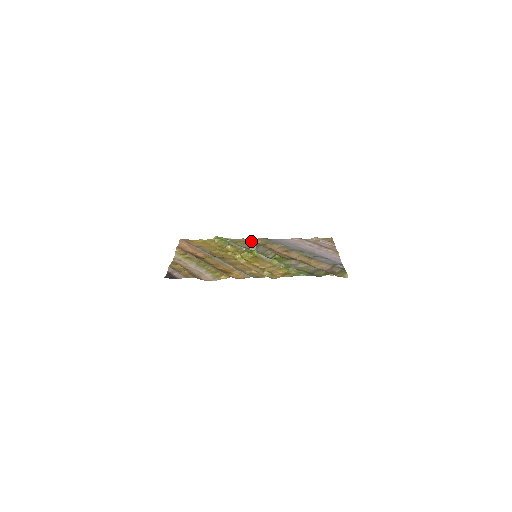
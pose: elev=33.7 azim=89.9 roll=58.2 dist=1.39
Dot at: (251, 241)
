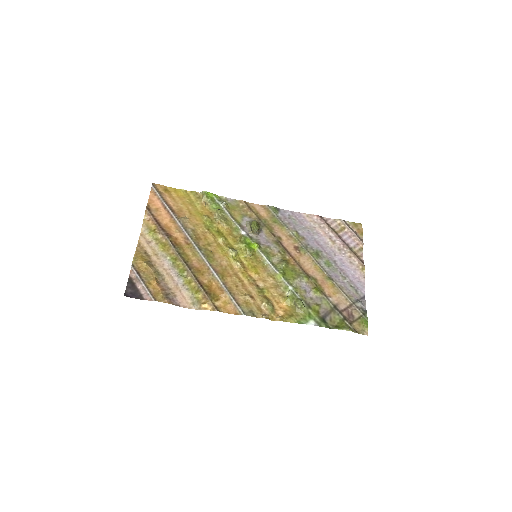
Dot at: (254, 223)
